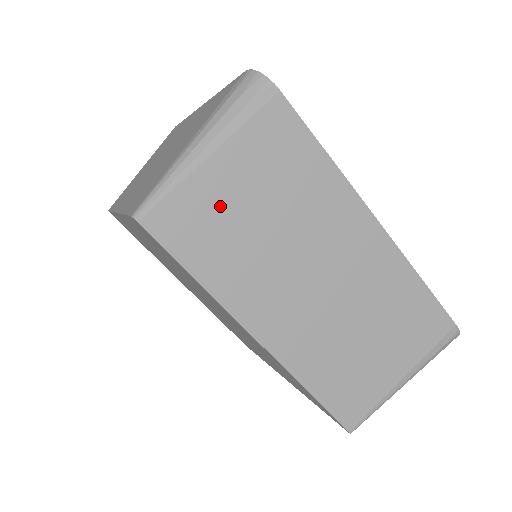
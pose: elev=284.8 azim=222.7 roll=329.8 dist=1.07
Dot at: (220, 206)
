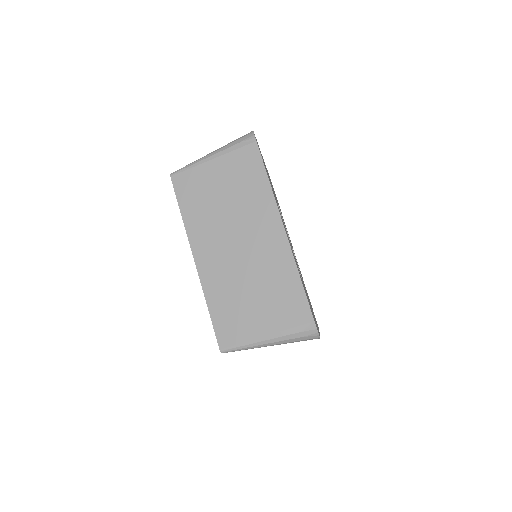
Dot at: (207, 184)
